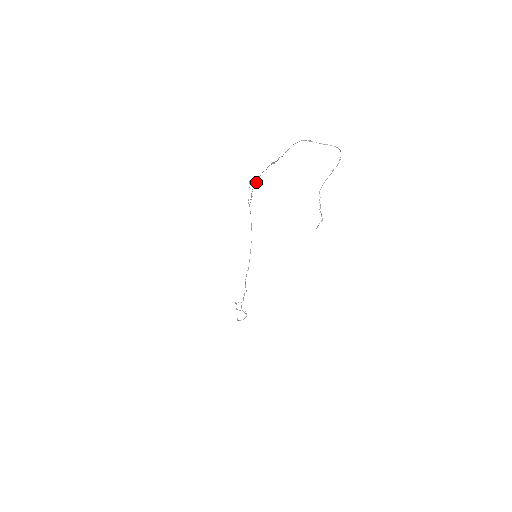
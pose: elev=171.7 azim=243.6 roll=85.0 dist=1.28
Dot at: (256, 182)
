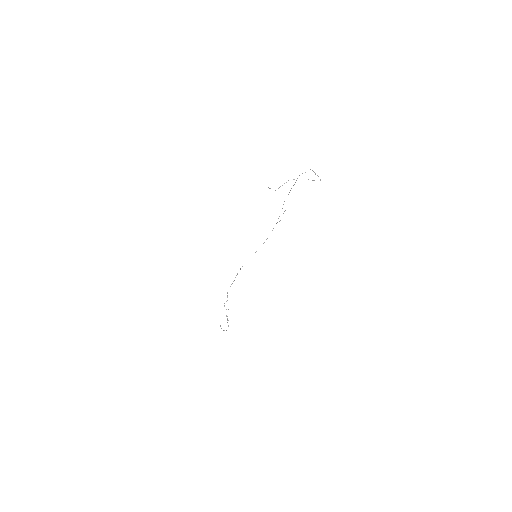
Dot at: occluded
